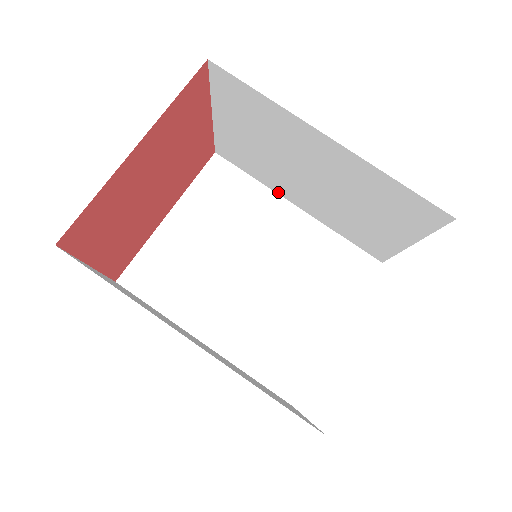
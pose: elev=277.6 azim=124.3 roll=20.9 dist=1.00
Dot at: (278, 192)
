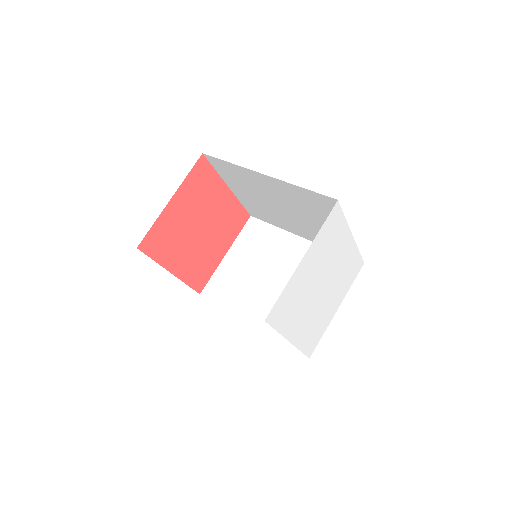
Dot at: (239, 314)
